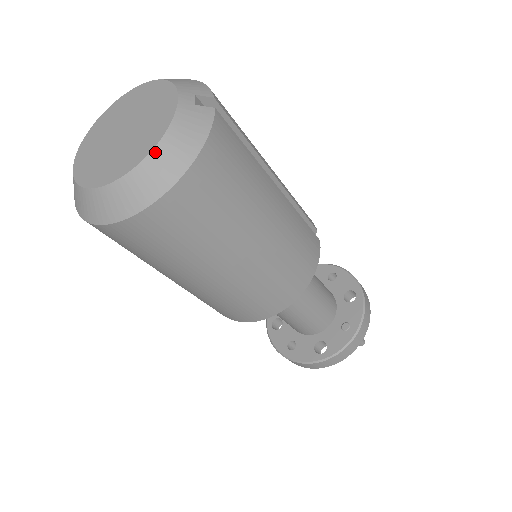
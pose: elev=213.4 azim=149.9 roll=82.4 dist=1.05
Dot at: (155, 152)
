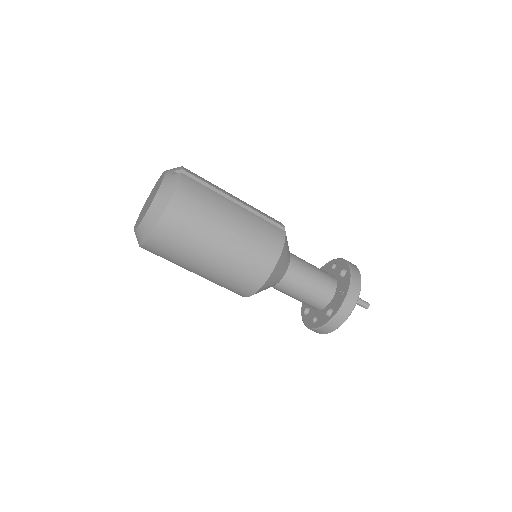
Dot at: (155, 199)
